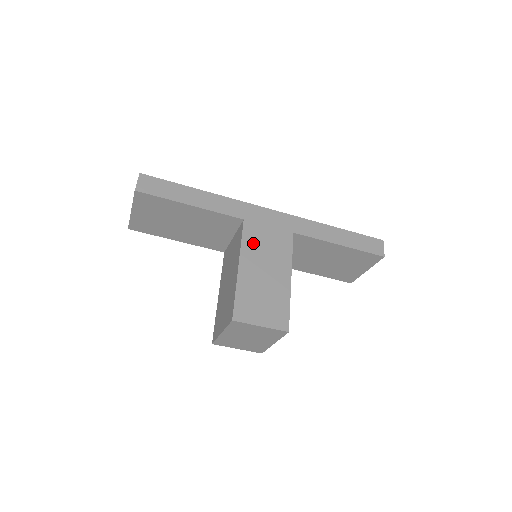
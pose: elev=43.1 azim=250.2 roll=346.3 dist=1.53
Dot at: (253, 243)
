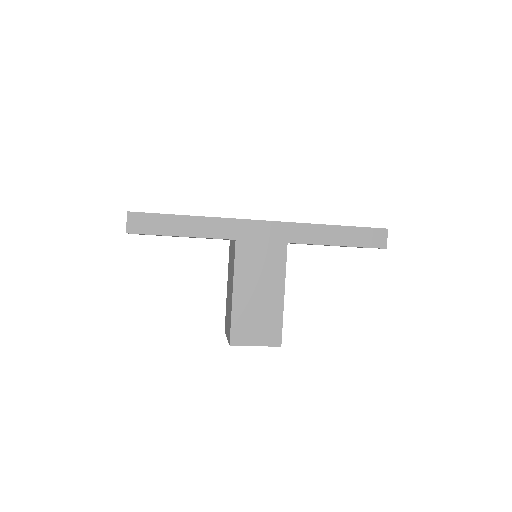
Dot at: (246, 264)
